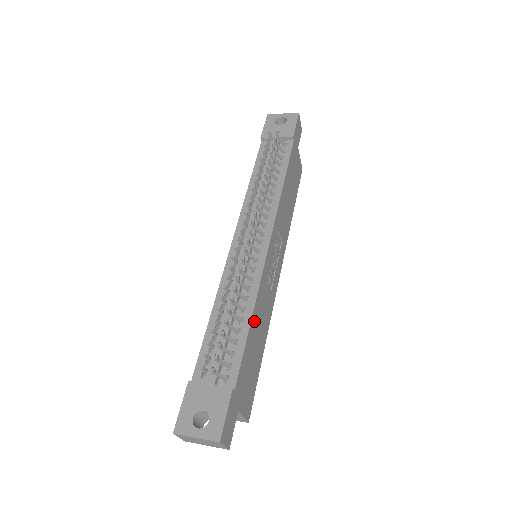
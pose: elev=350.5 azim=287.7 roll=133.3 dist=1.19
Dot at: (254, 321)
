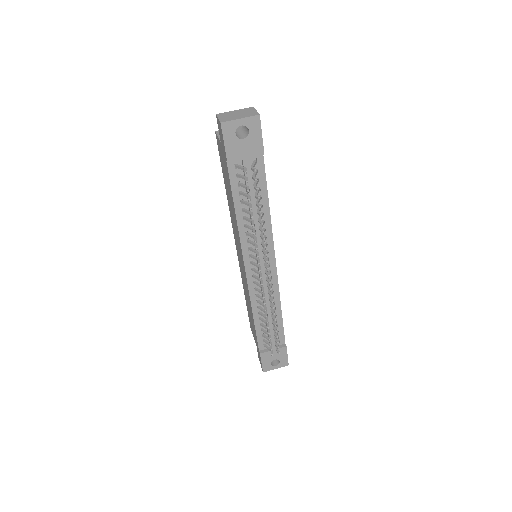
Dot at: occluded
